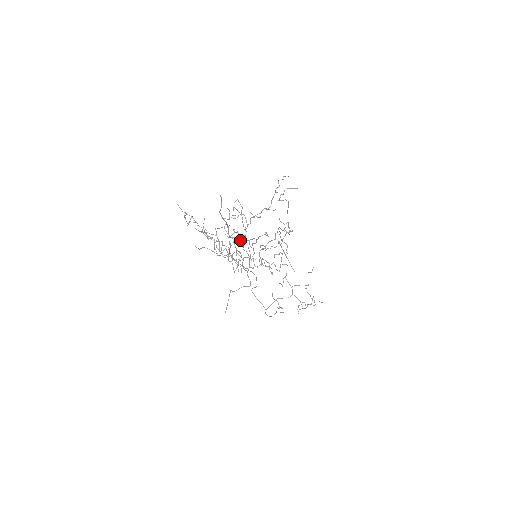
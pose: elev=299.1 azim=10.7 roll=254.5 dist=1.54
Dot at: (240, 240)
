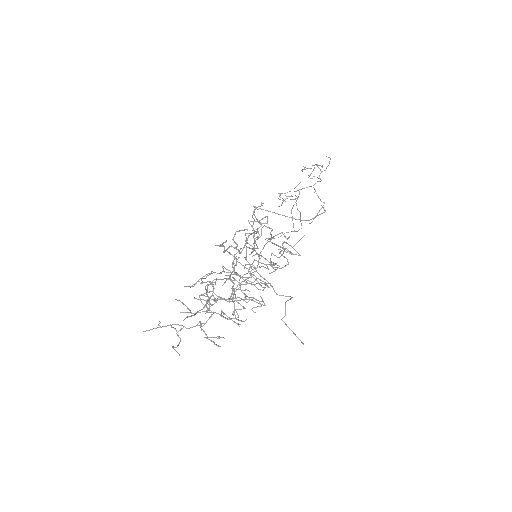
Dot at: occluded
